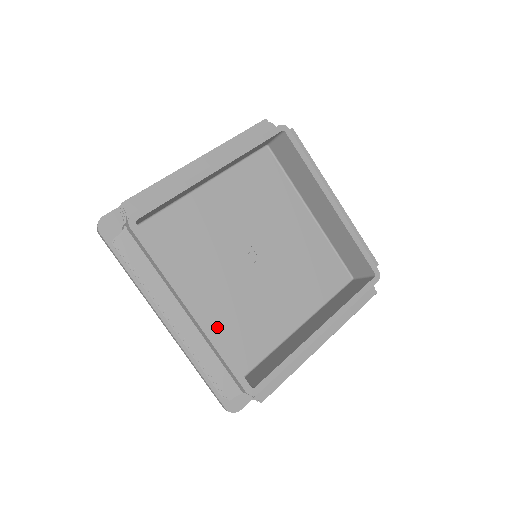
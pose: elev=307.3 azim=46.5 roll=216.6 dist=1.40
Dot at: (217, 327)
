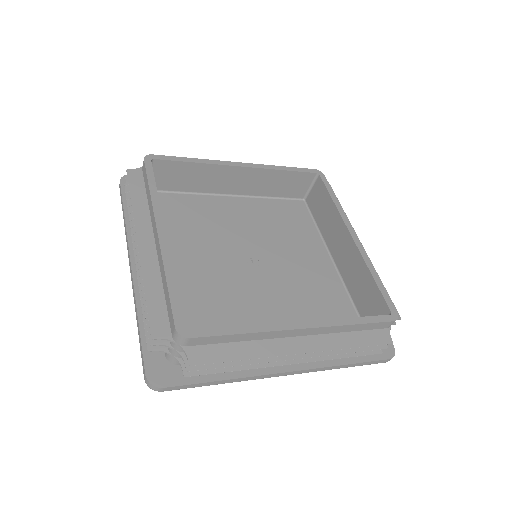
Dot at: (183, 294)
